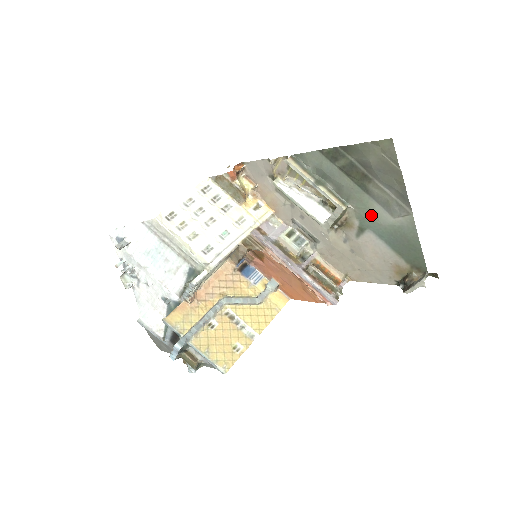
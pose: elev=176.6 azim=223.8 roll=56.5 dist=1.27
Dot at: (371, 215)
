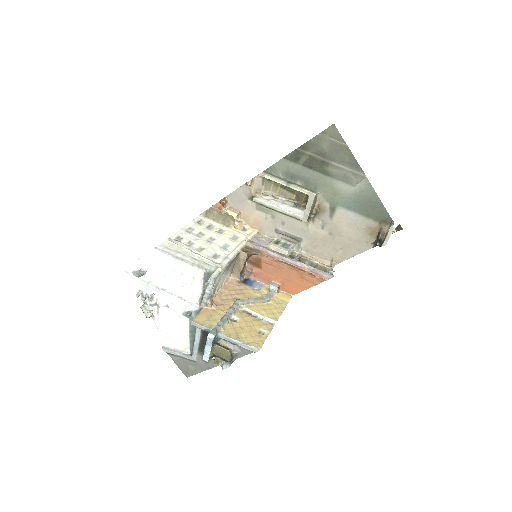
Dot at: (336, 192)
